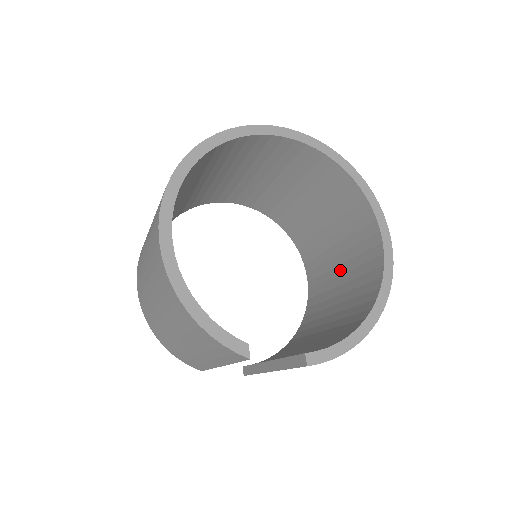
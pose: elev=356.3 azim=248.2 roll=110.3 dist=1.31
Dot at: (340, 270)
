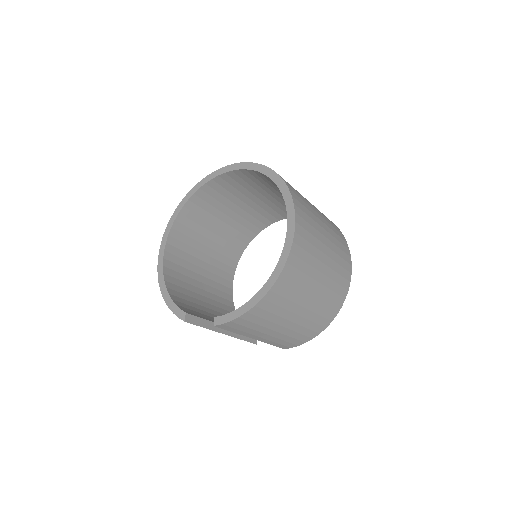
Dot at: occluded
